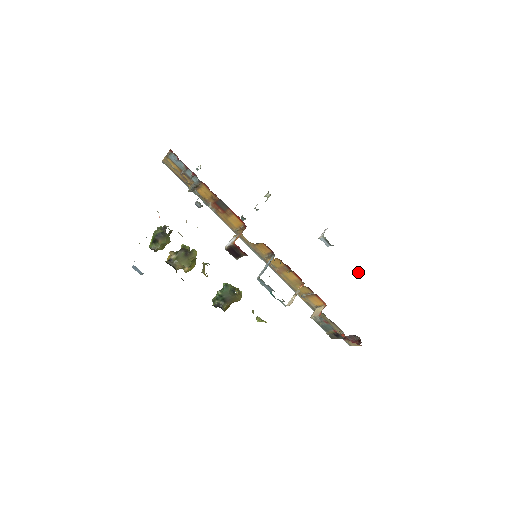
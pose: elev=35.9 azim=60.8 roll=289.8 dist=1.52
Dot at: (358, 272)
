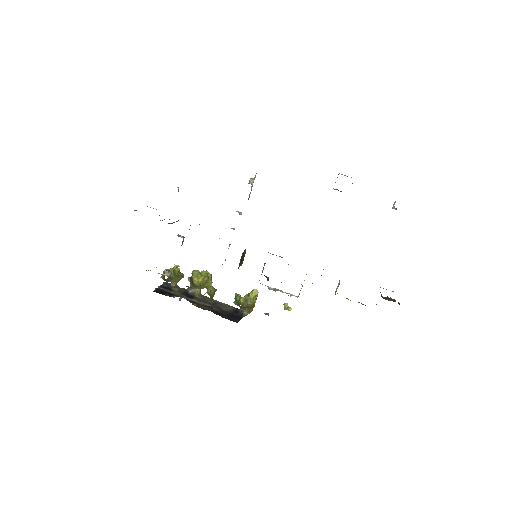
Dot at: (395, 208)
